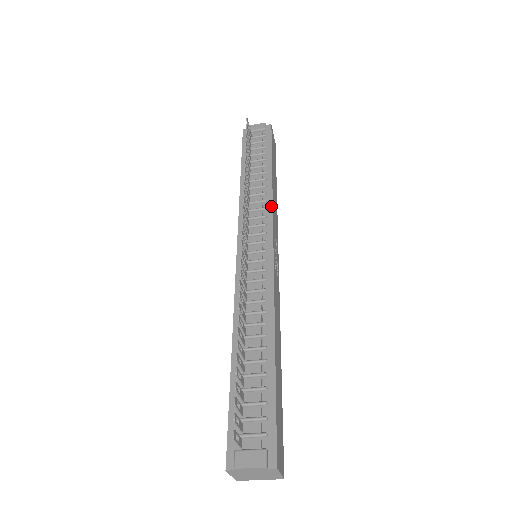
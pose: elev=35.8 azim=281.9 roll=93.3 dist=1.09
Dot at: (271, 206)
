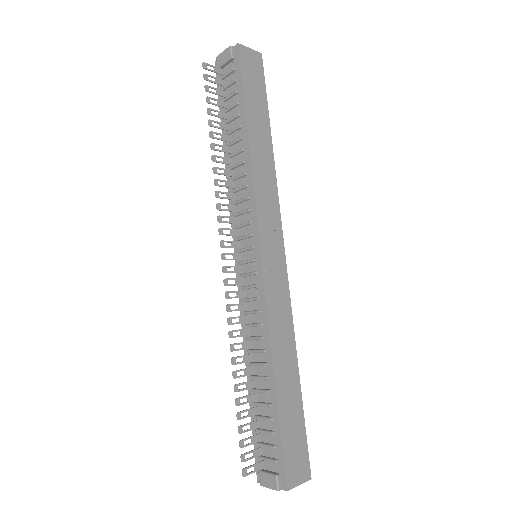
Dot at: (253, 193)
